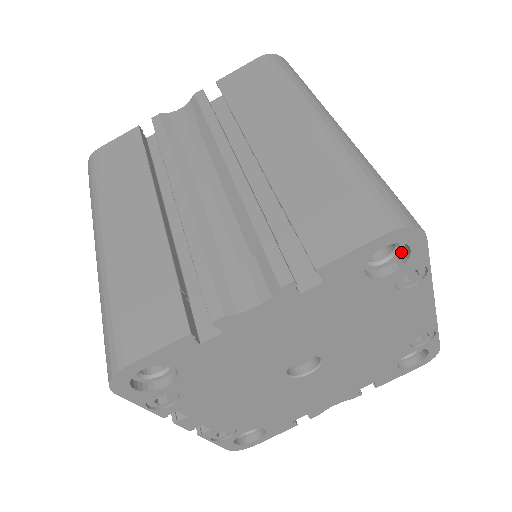
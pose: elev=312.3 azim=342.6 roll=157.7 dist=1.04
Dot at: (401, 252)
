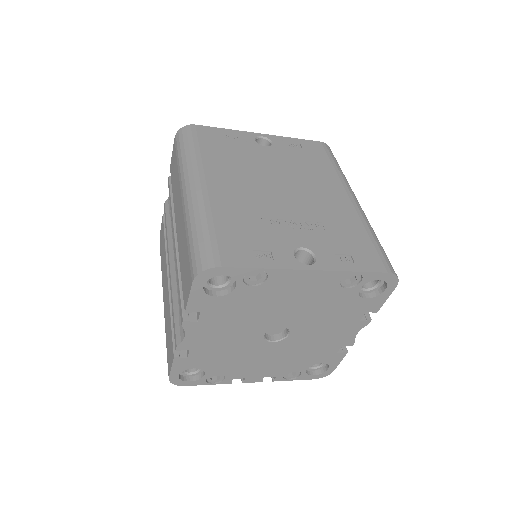
Dot at: occluded
